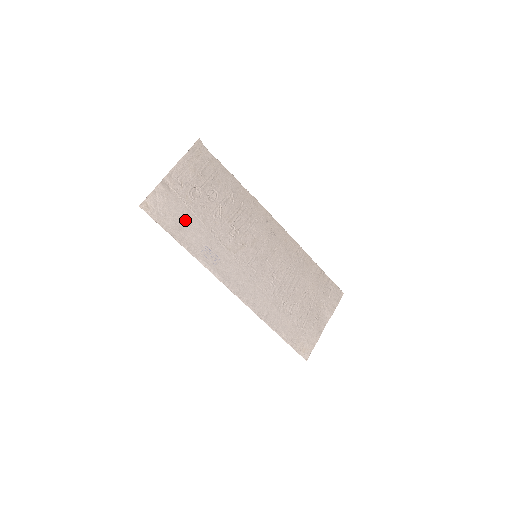
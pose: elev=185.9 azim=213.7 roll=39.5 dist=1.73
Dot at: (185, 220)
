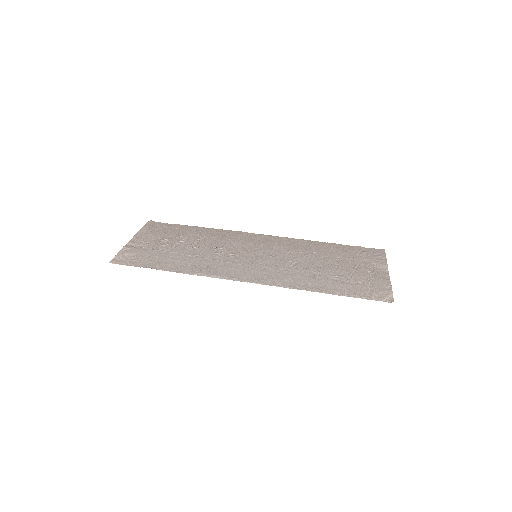
Dot at: (162, 258)
